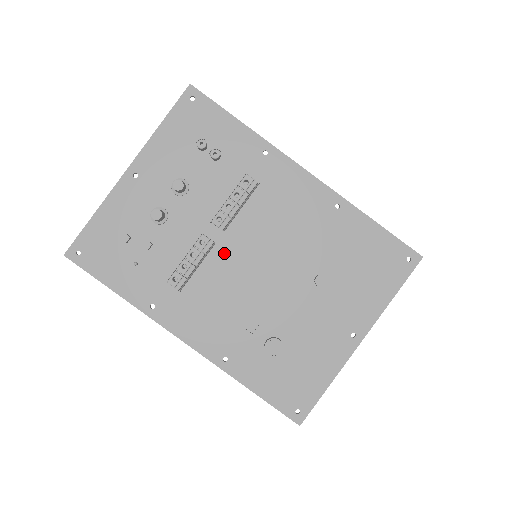
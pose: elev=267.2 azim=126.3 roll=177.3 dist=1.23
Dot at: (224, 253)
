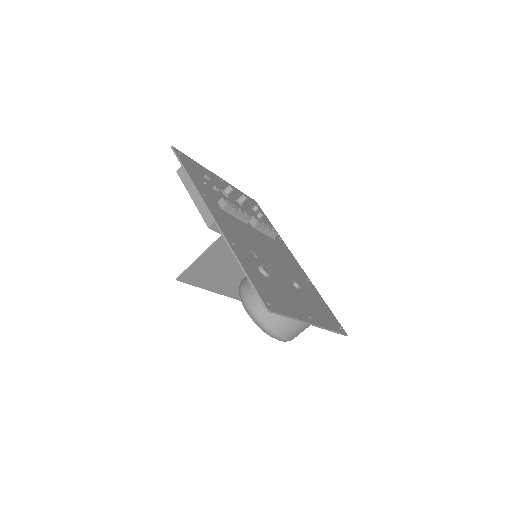
Dot at: (250, 229)
